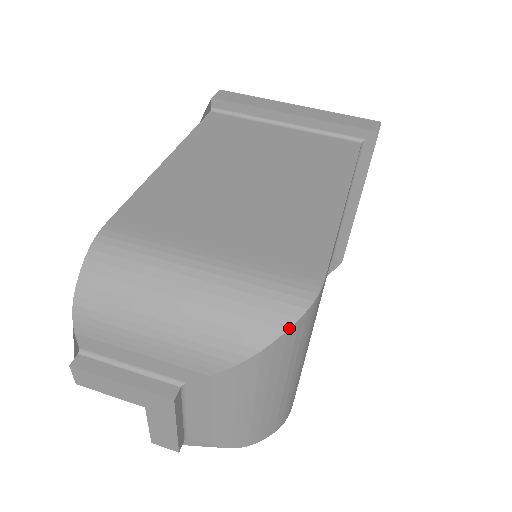
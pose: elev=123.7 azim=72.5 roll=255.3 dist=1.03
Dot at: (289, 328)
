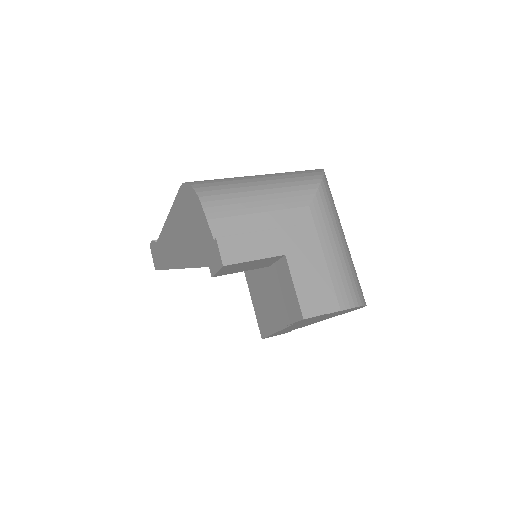
Dot at: occluded
